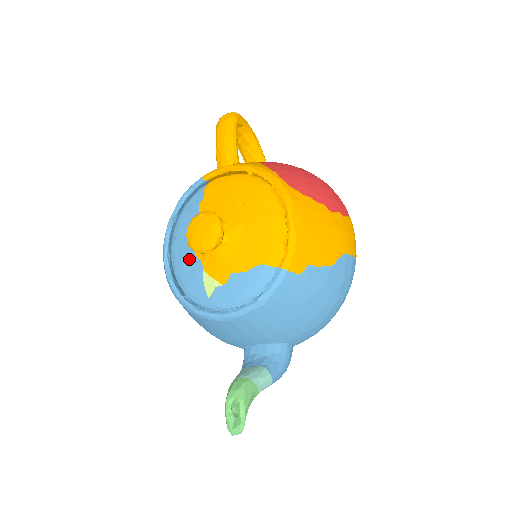
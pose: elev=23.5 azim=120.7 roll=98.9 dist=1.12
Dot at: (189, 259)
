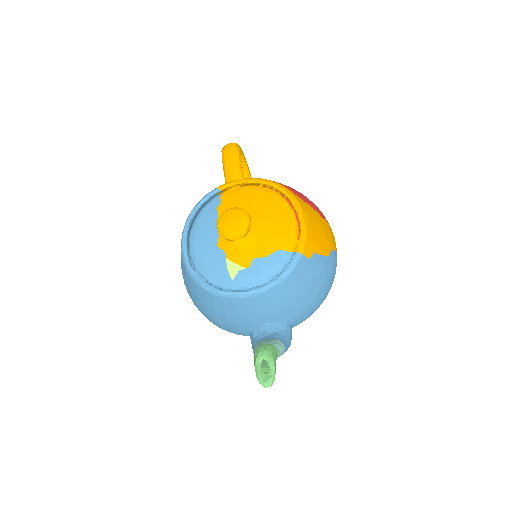
Dot at: (211, 251)
